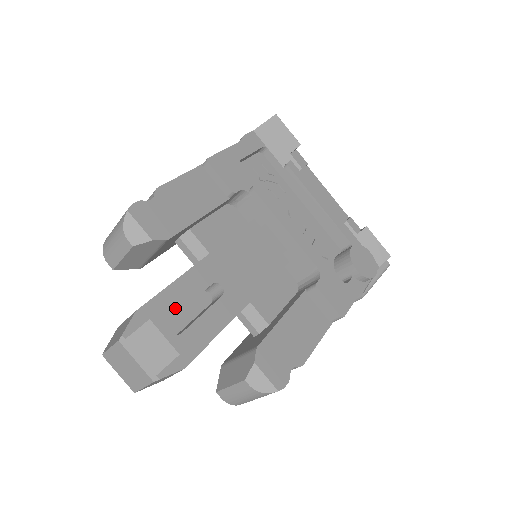
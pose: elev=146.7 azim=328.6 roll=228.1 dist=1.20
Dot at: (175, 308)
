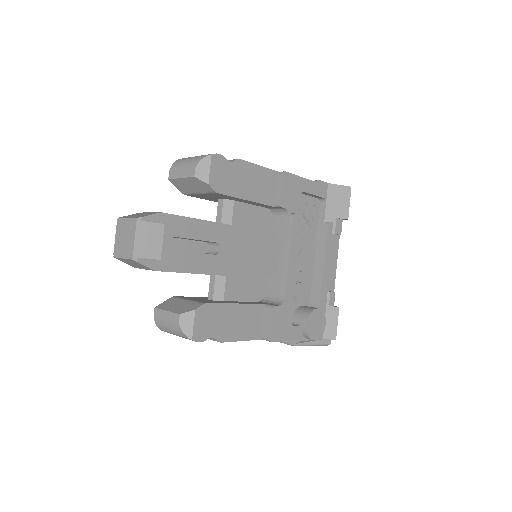
Dot at: (183, 233)
